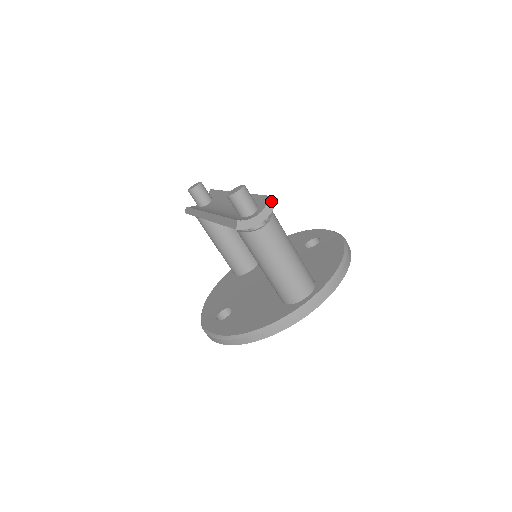
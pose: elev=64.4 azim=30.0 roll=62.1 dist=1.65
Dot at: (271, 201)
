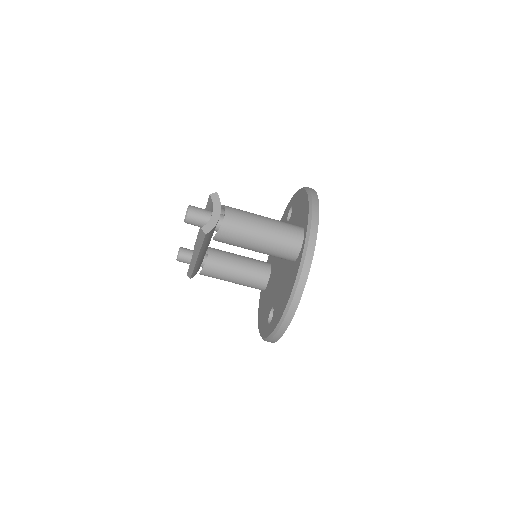
Dot at: (214, 197)
